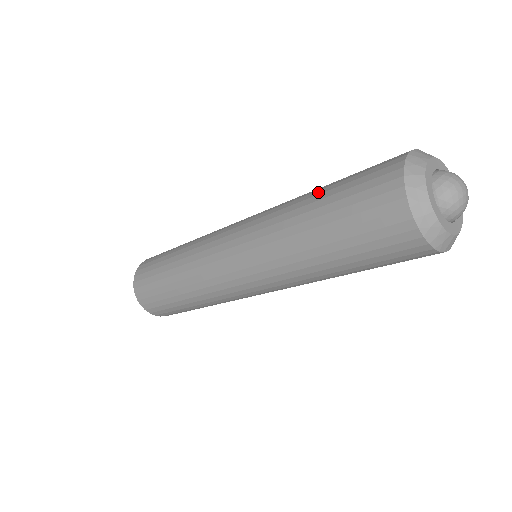
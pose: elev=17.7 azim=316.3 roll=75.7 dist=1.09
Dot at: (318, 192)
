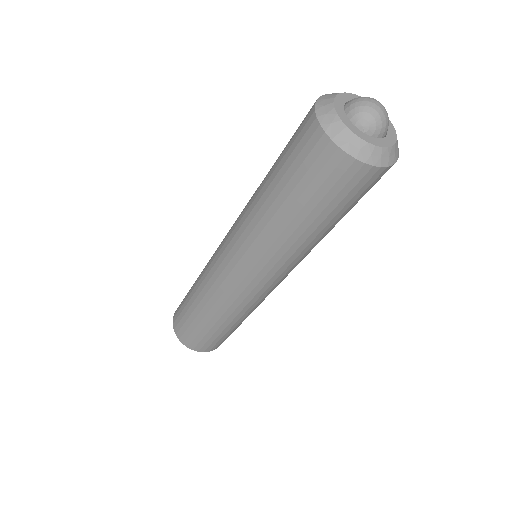
Dot at: occluded
